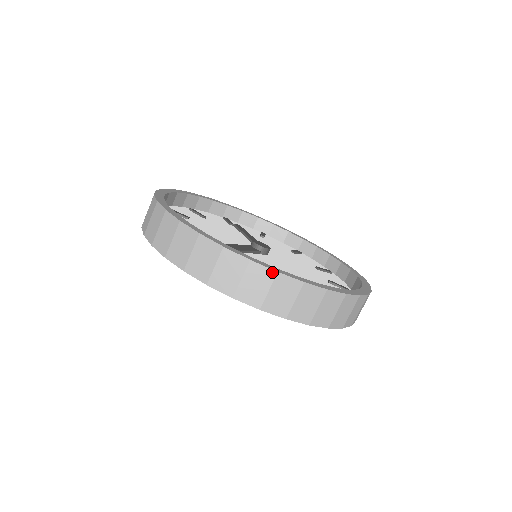
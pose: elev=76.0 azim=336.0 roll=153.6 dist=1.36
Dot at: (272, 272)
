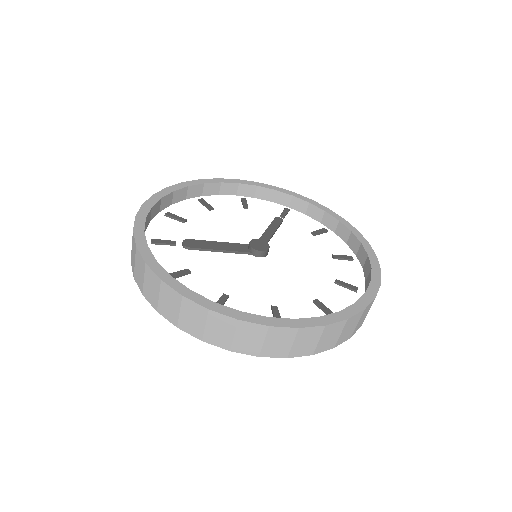
Dot at: (158, 279)
